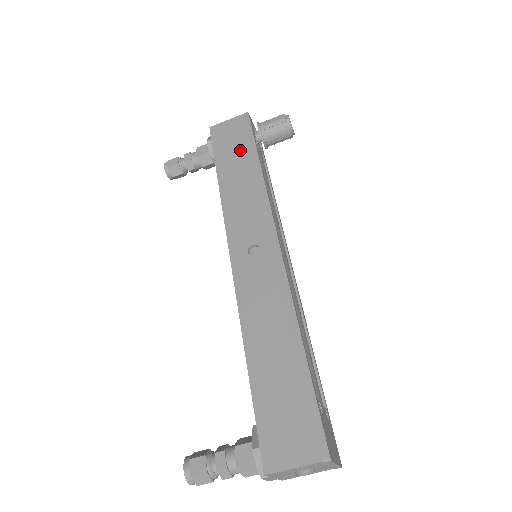
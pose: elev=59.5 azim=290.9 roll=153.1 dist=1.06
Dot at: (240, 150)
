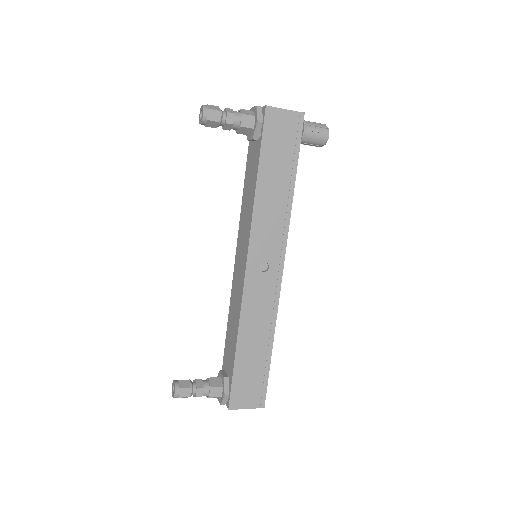
Dot at: (284, 158)
